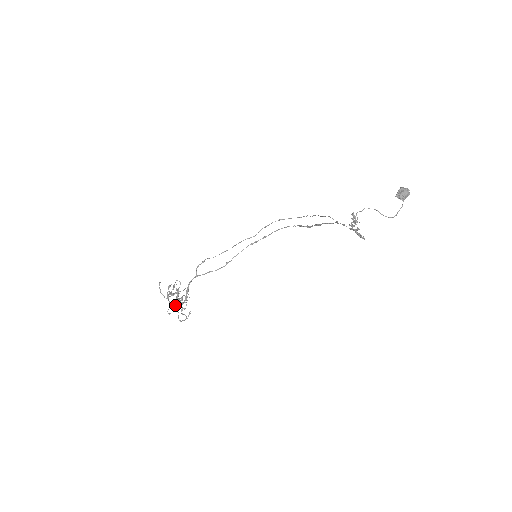
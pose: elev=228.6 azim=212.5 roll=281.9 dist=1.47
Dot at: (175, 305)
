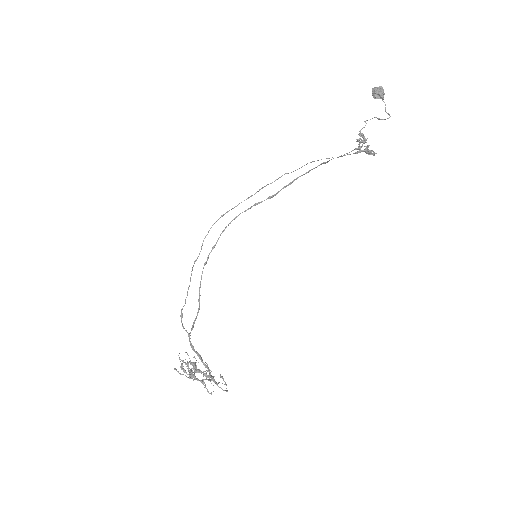
Dot at: occluded
